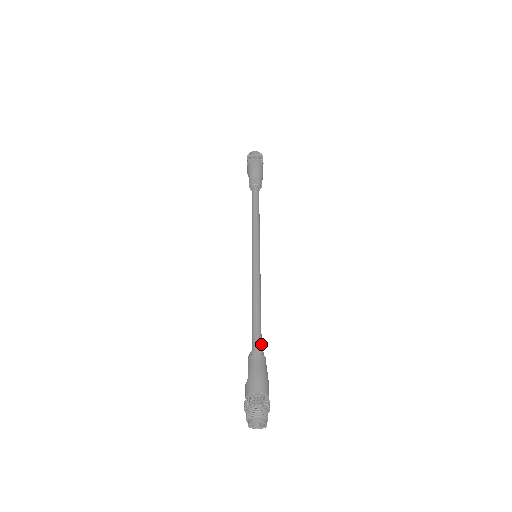
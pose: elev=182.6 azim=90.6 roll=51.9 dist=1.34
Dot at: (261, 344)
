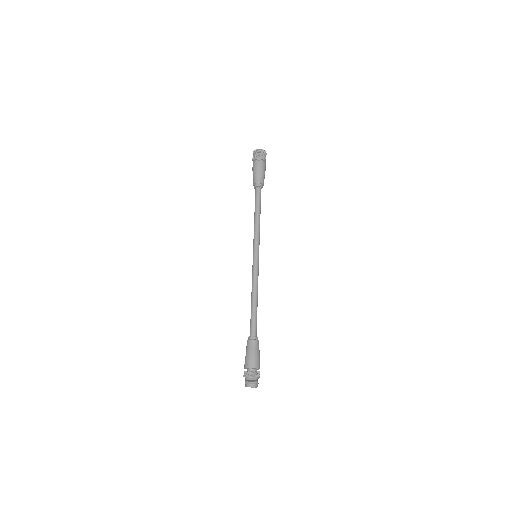
Dot at: (256, 330)
